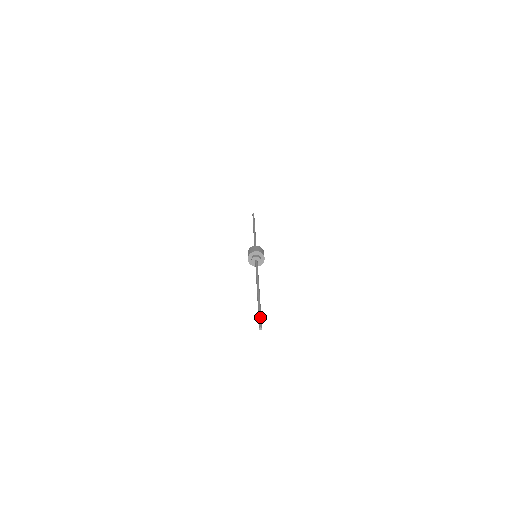
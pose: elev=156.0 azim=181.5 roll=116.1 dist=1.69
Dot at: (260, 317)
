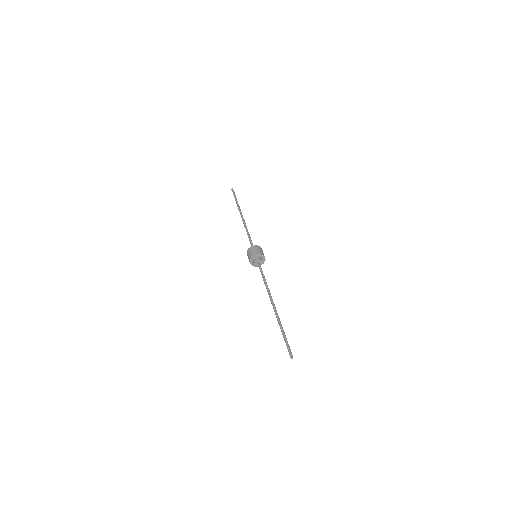
Dot at: occluded
